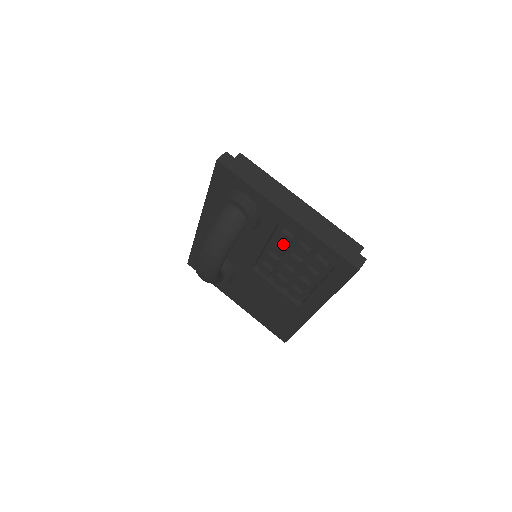
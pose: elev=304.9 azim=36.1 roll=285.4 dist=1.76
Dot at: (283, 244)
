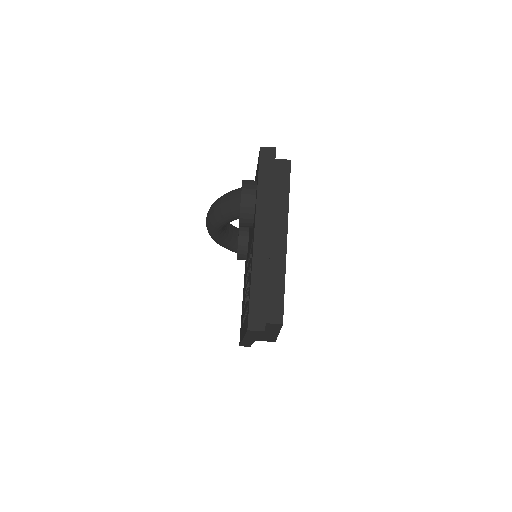
Dot at: occluded
